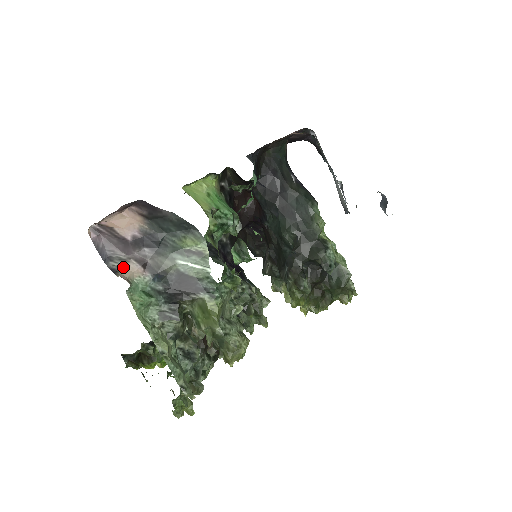
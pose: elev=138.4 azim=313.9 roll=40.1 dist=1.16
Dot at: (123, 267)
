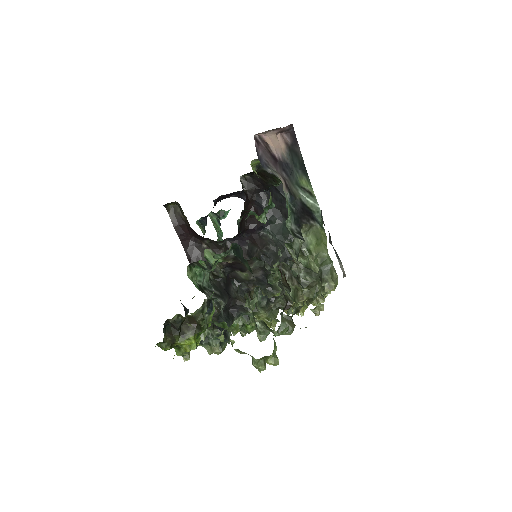
Dot at: (278, 176)
